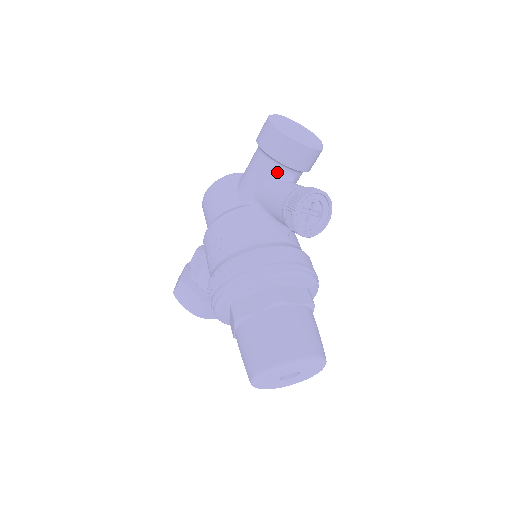
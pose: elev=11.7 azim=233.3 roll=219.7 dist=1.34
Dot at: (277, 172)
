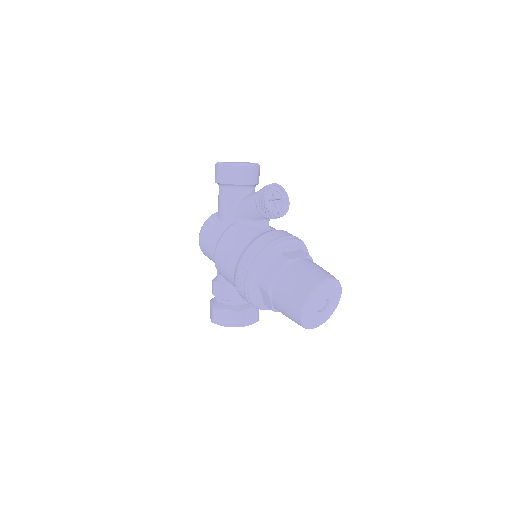
Dot at: (240, 193)
